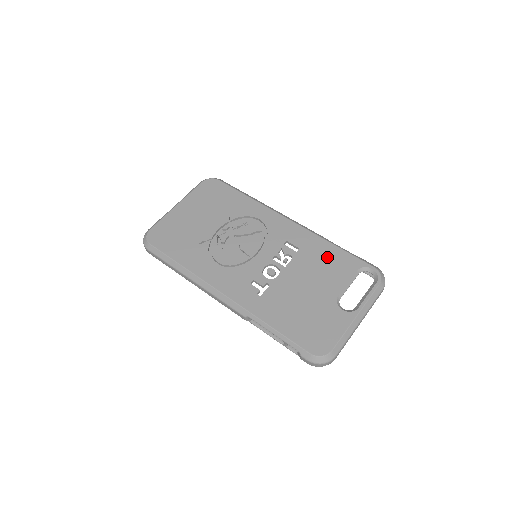
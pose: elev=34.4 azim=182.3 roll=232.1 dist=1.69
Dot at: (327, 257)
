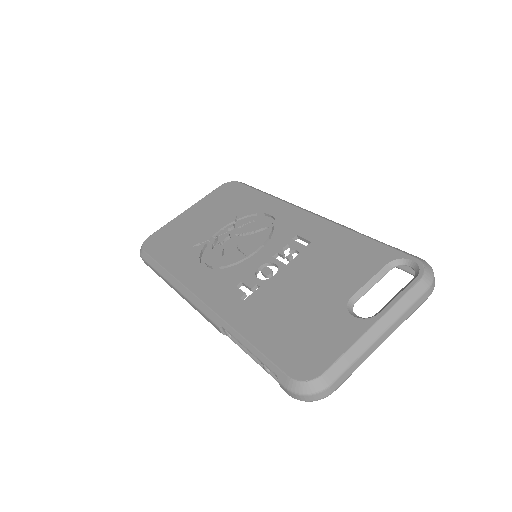
Dot at: (347, 249)
